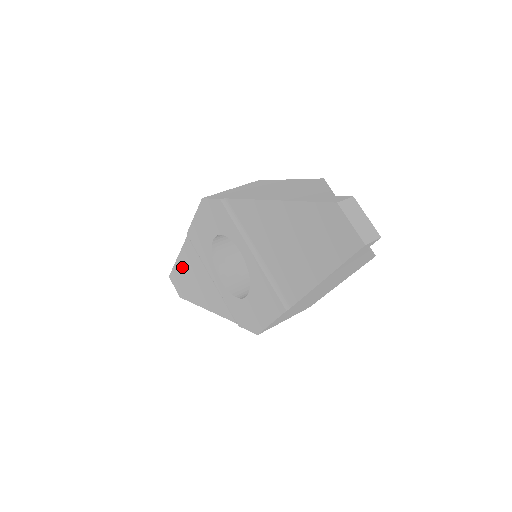
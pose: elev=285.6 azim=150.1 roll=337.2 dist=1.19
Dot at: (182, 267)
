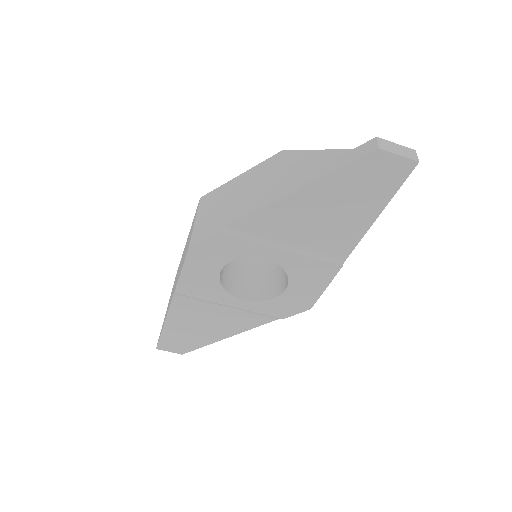
Dot at: (176, 327)
